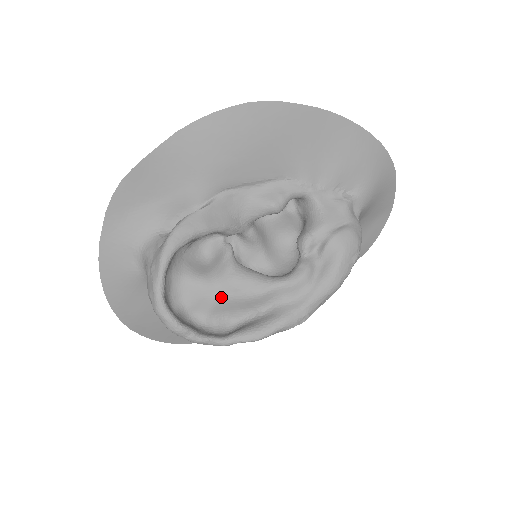
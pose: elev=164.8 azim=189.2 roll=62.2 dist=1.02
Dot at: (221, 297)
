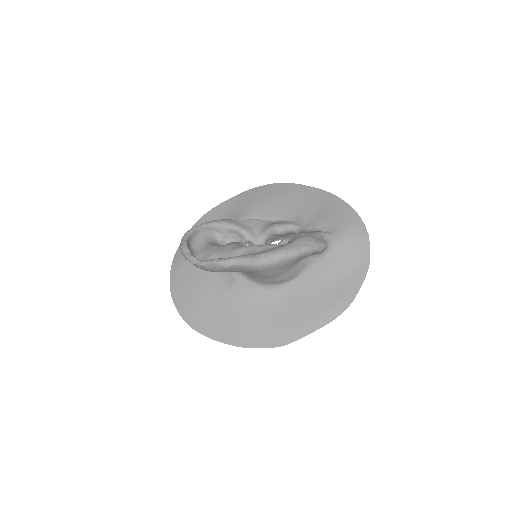
Dot at: (218, 251)
